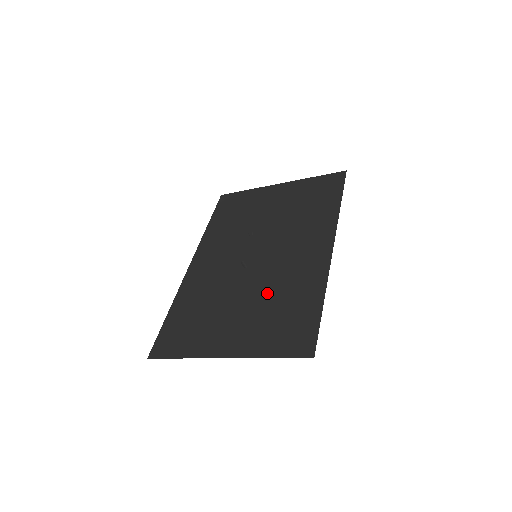
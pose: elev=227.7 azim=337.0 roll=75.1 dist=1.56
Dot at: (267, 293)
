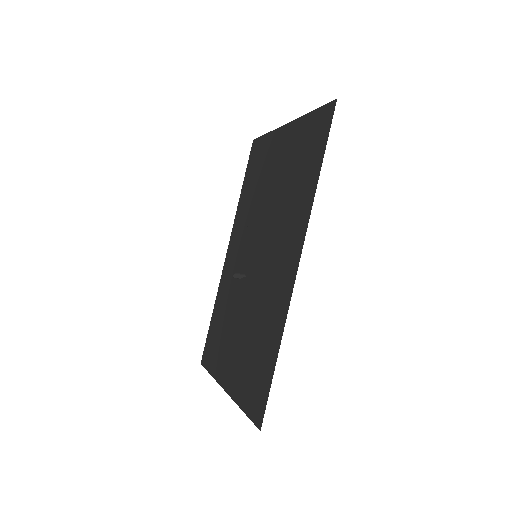
Dot at: (253, 319)
